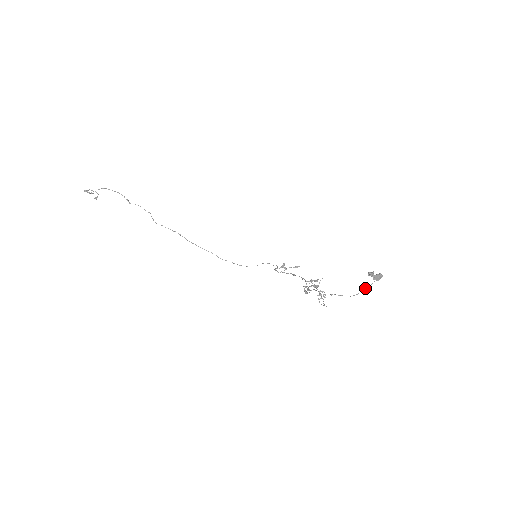
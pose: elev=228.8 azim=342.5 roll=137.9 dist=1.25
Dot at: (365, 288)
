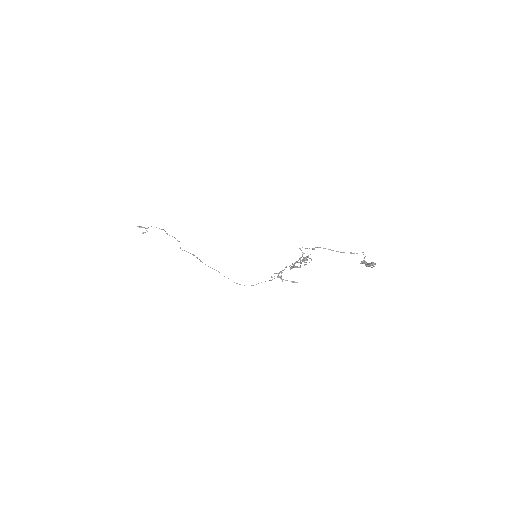
Dot at: (351, 252)
